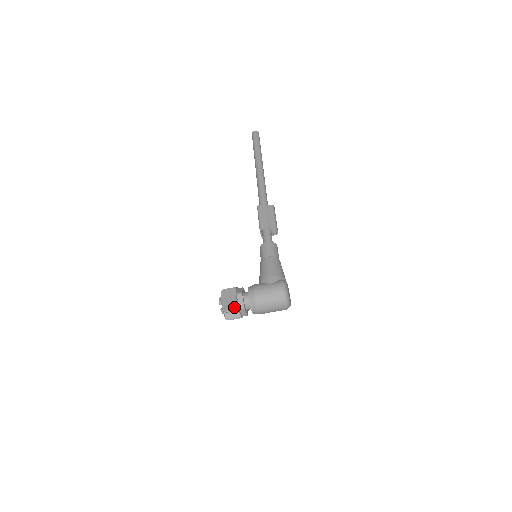
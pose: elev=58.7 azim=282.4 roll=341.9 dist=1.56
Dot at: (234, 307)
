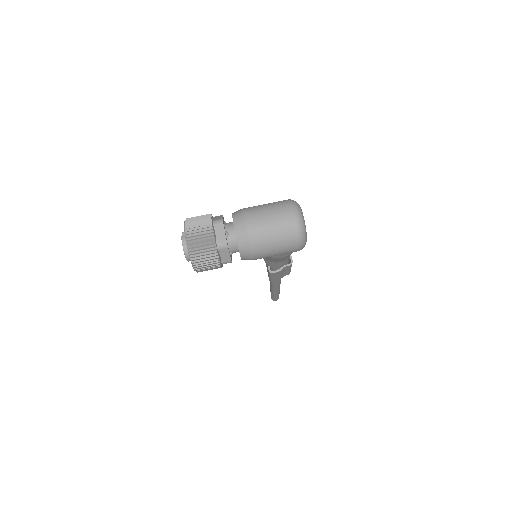
Dot at: (205, 218)
